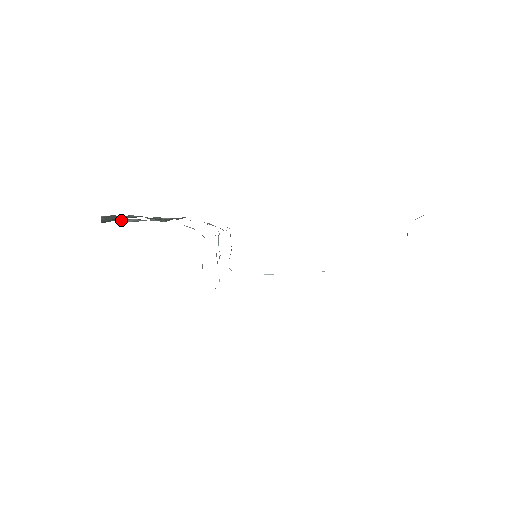
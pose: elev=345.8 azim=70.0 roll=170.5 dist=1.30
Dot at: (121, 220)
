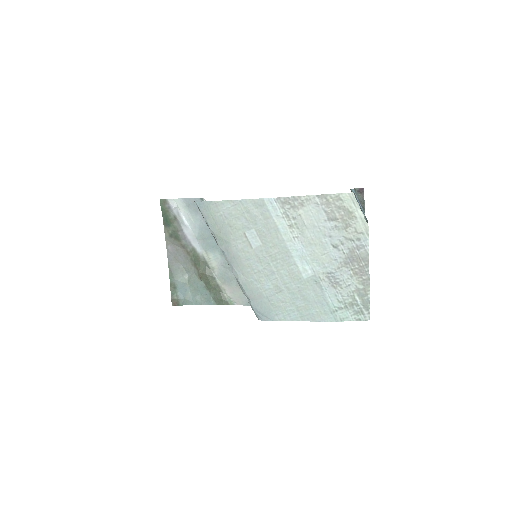
Dot at: (168, 201)
